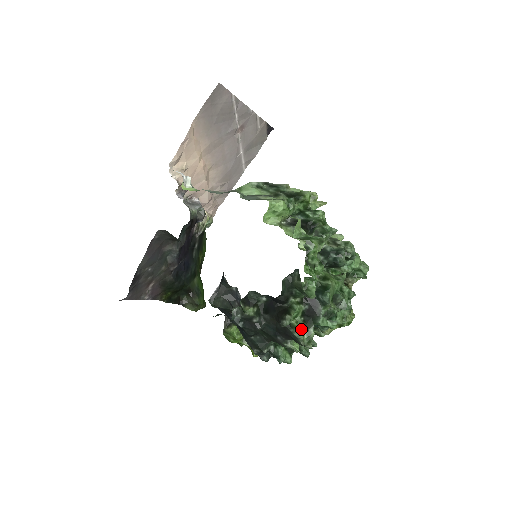
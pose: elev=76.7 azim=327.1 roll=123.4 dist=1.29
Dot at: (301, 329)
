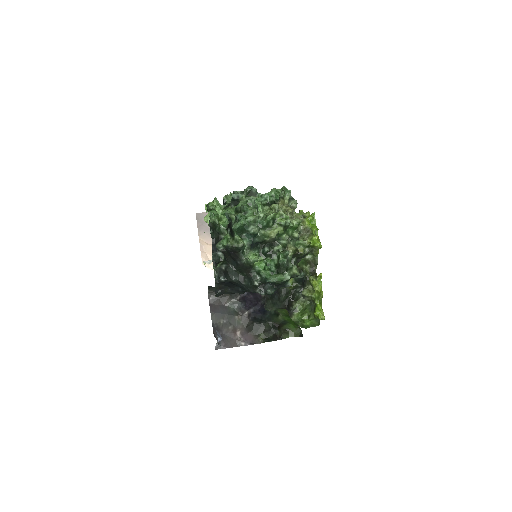
Dot at: (231, 242)
